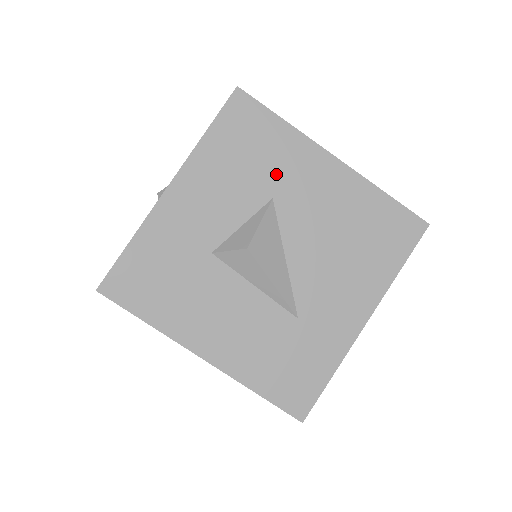
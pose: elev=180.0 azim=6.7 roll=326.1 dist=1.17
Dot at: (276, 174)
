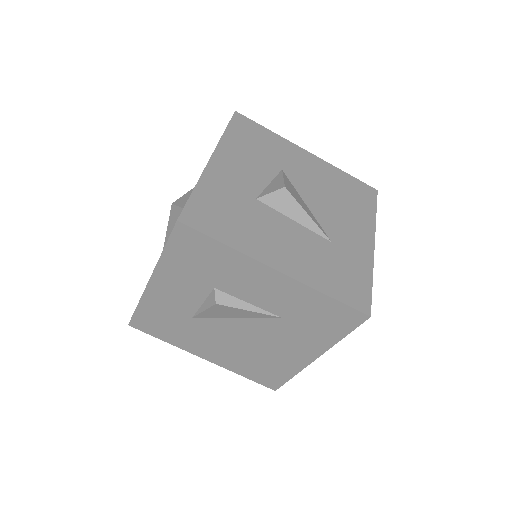
Dot at: (278, 157)
